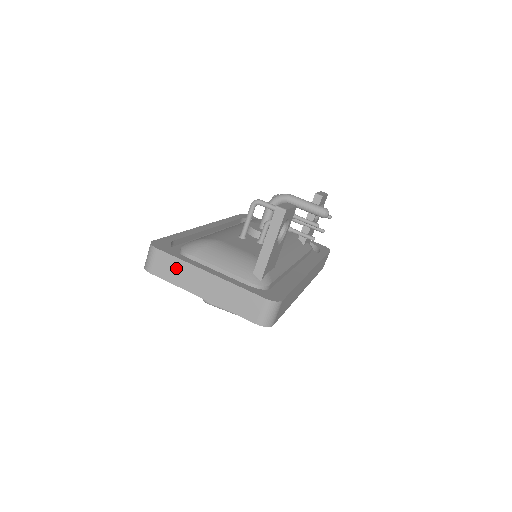
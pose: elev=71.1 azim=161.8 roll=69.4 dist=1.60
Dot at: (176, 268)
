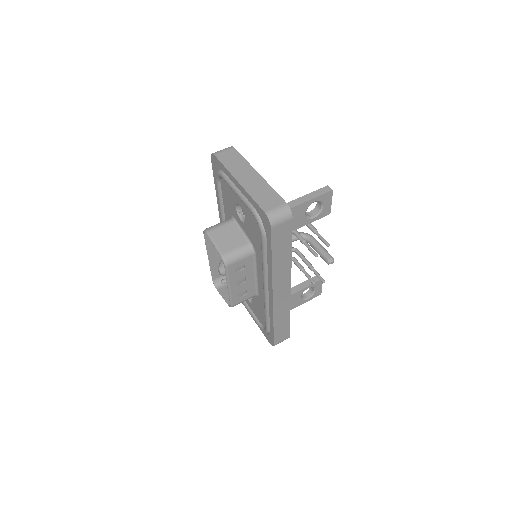
Dot at: (237, 161)
